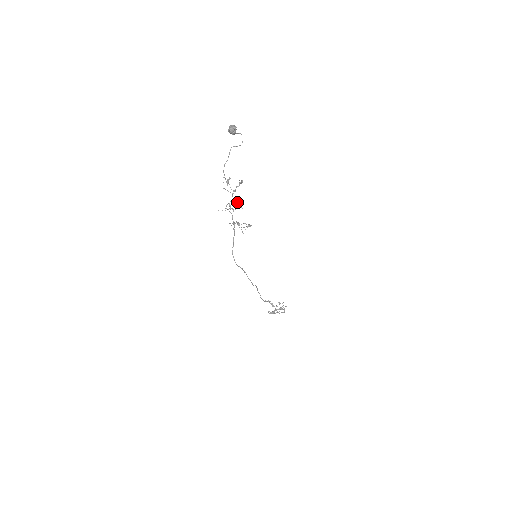
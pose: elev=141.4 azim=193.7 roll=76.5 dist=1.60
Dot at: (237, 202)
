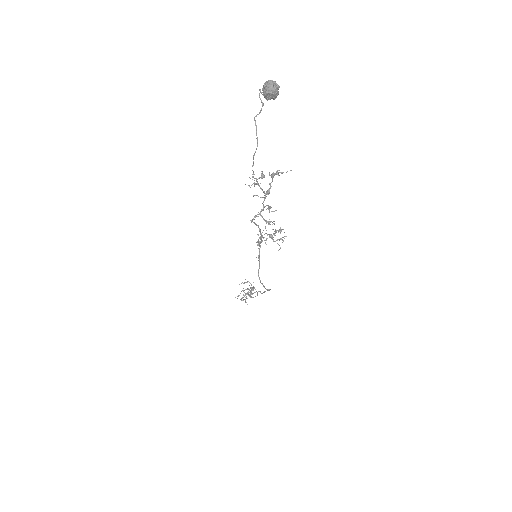
Dot at: (269, 206)
